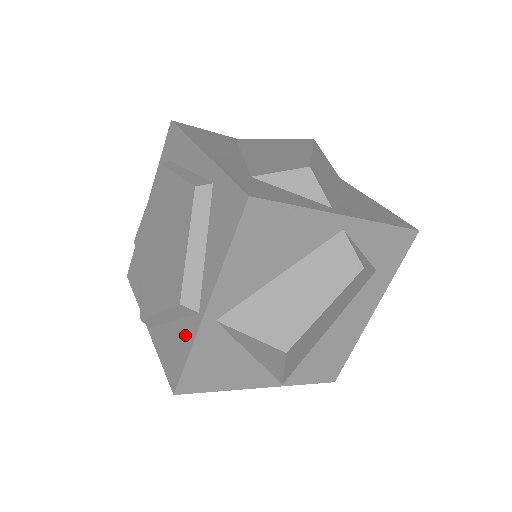
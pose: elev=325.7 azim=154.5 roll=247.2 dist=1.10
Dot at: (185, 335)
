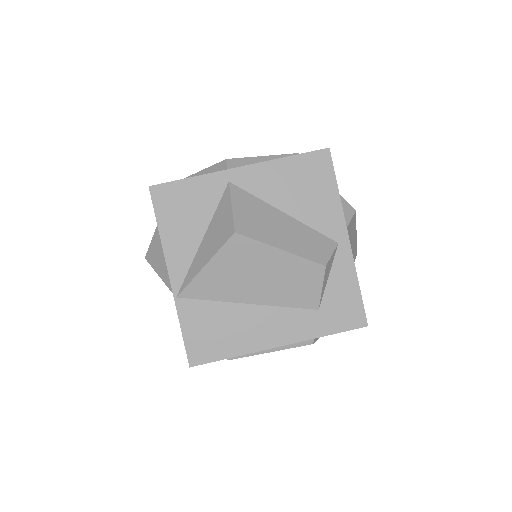
Dot at: occluded
